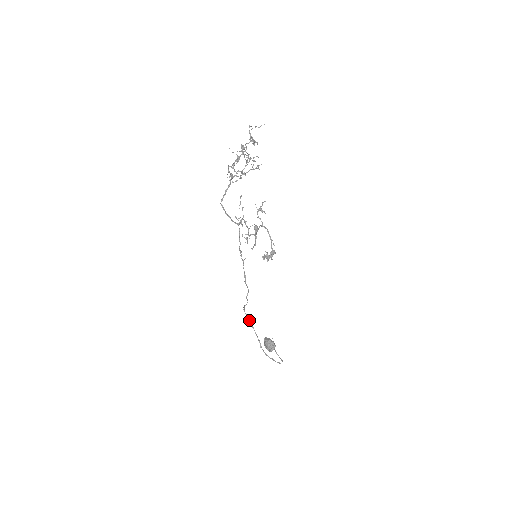
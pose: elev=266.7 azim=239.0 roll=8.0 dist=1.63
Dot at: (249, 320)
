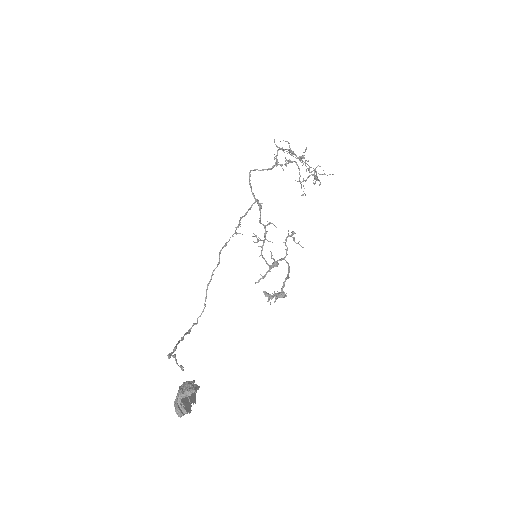
Dot at: (185, 333)
